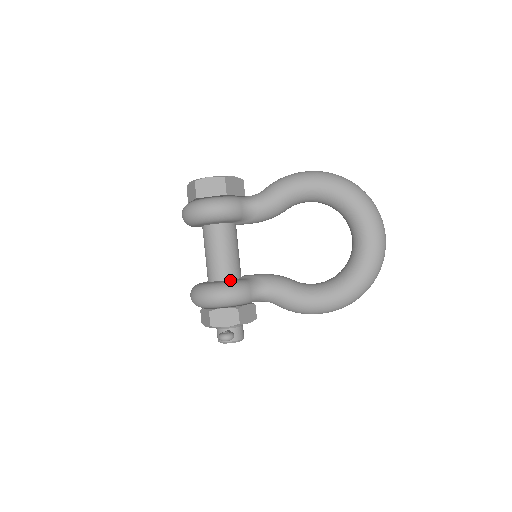
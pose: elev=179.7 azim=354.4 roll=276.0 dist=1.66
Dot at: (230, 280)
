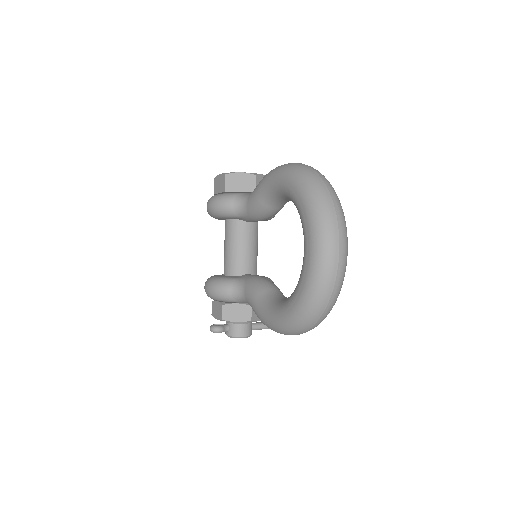
Dot at: (225, 276)
